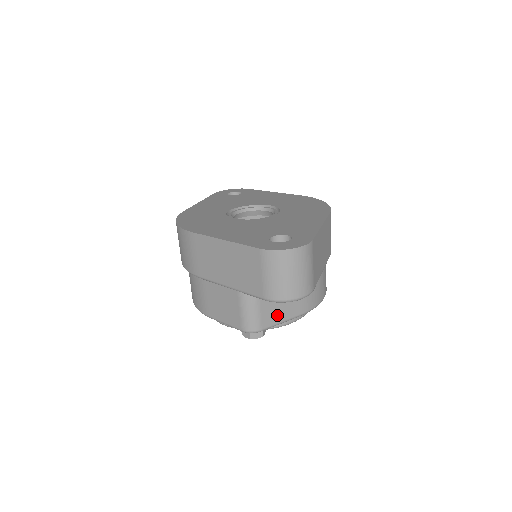
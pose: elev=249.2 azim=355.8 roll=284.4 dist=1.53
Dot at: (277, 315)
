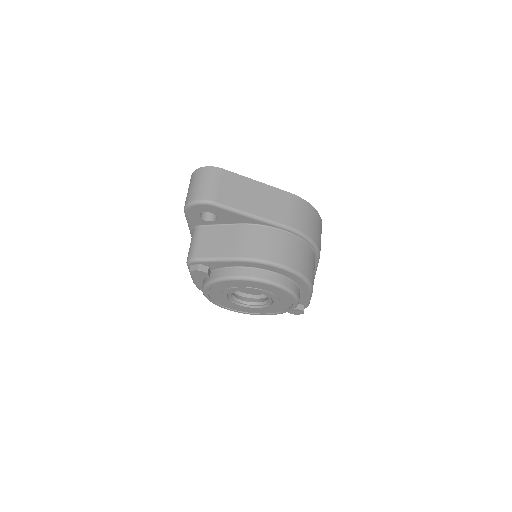
Dot at: (211, 251)
